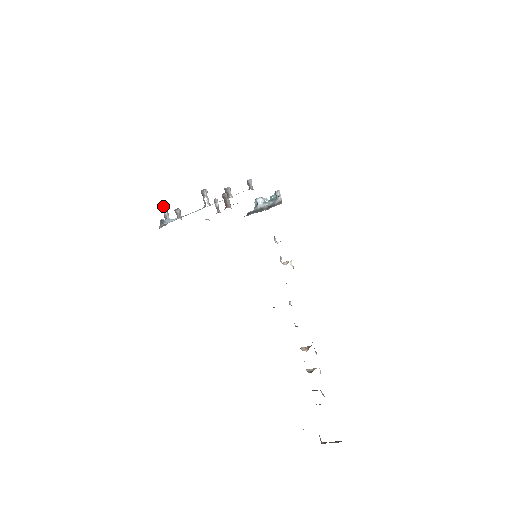
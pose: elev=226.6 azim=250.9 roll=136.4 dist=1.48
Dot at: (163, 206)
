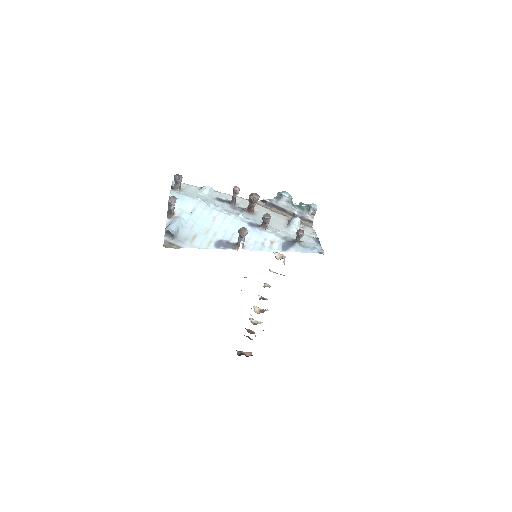
Dot at: (170, 198)
